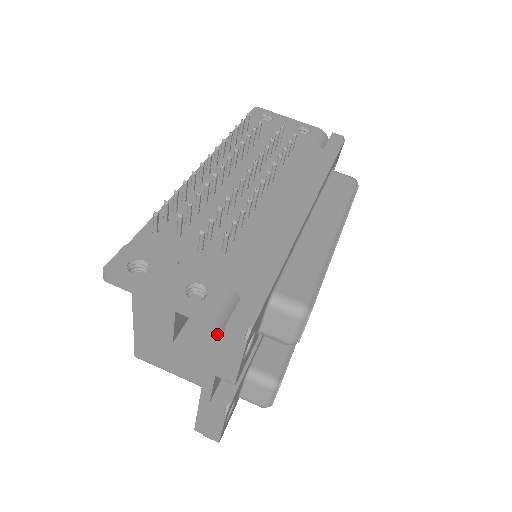
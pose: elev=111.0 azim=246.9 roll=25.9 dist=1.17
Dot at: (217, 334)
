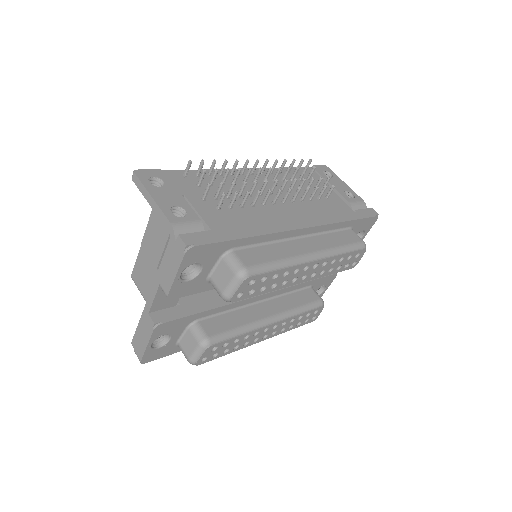
Dot at: (172, 242)
